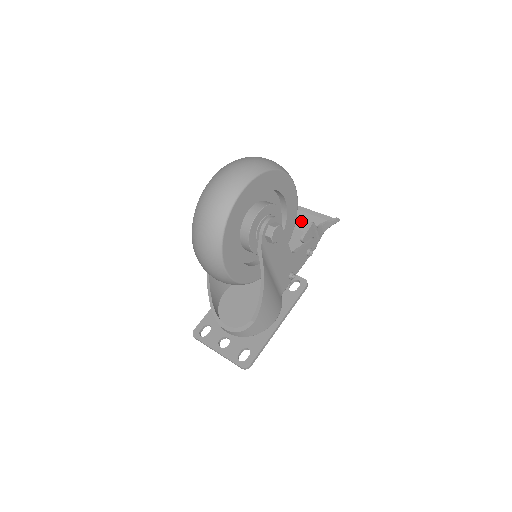
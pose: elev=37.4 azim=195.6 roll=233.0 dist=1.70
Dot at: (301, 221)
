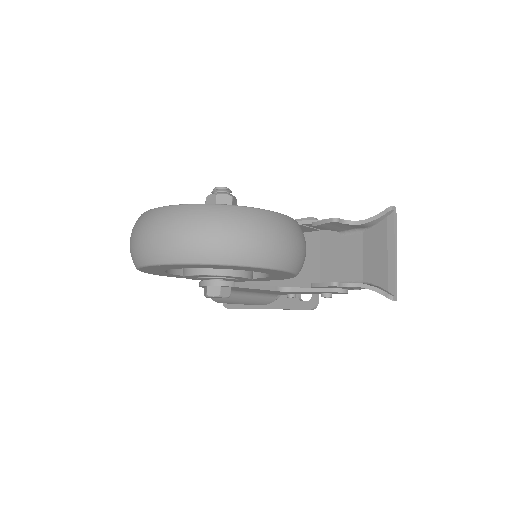
Dot at: (374, 244)
